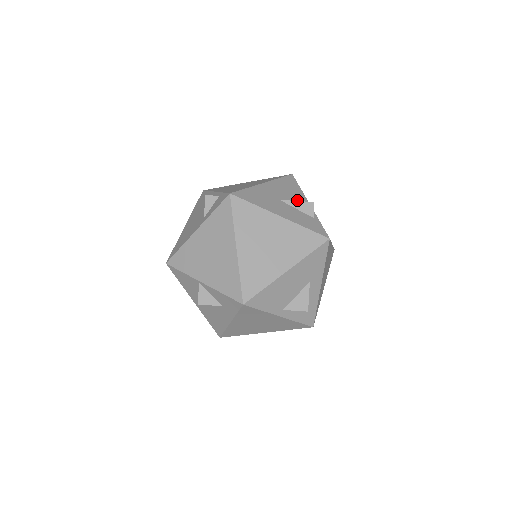
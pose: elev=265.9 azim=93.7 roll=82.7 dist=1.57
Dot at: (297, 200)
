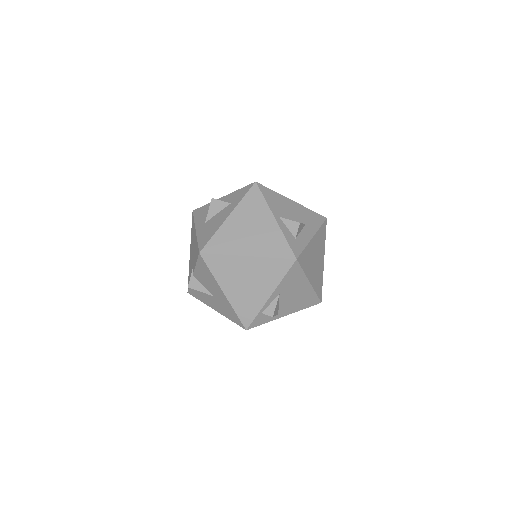
Dot at: occluded
